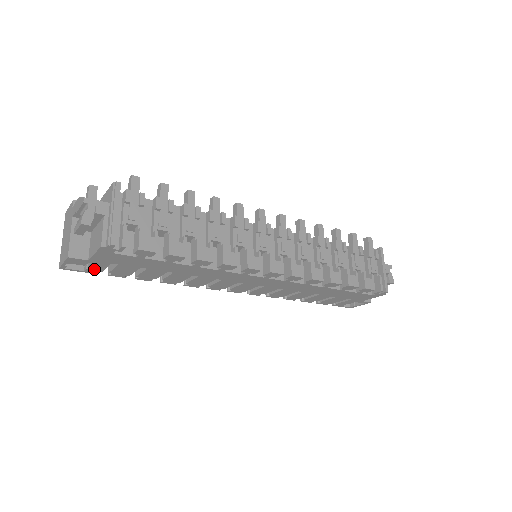
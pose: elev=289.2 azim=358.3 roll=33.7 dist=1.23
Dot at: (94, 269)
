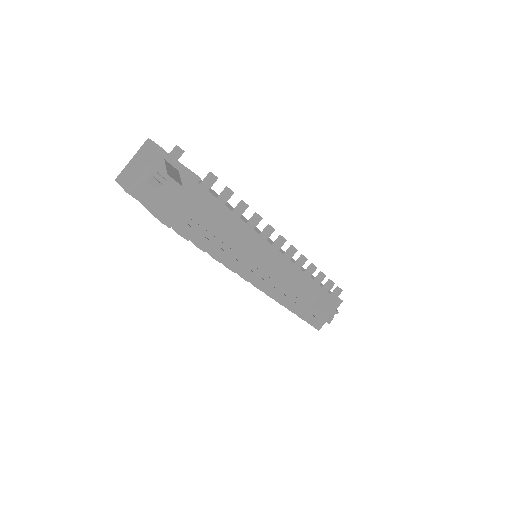
Dot at: occluded
